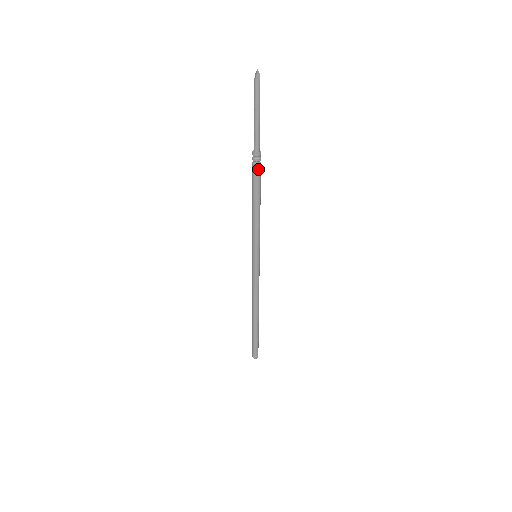
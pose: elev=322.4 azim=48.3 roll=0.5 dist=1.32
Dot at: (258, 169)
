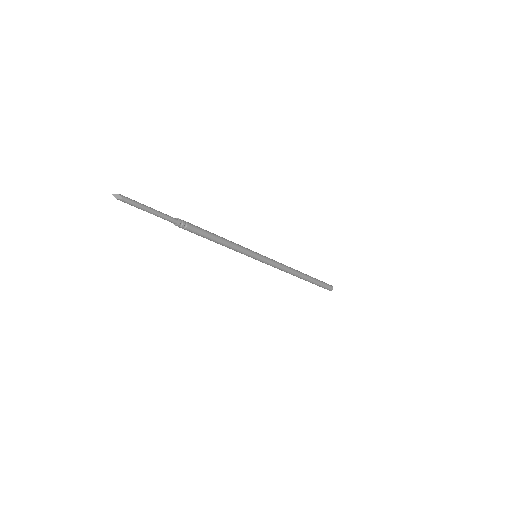
Dot at: (189, 229)
